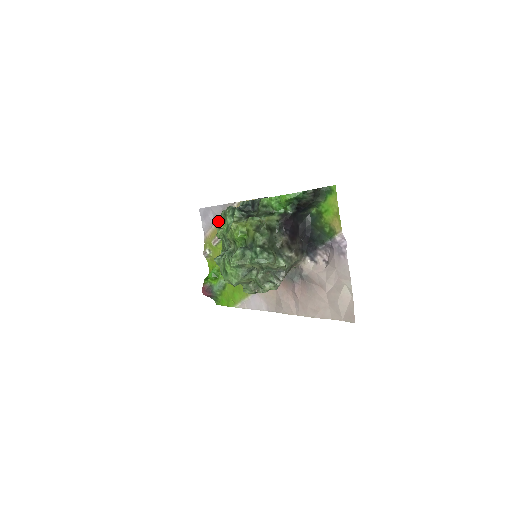
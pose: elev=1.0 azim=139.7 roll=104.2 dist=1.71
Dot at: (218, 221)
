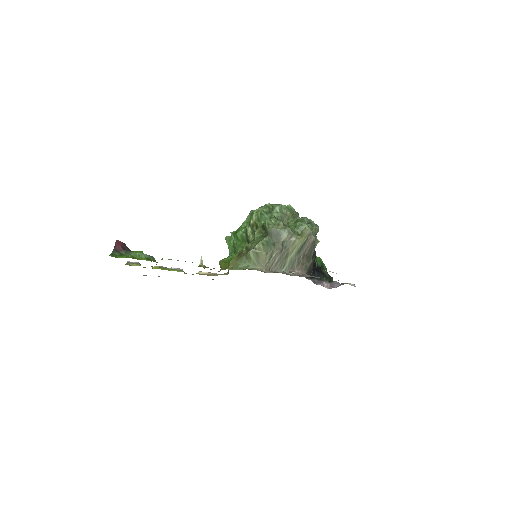
Dot at: occluded
